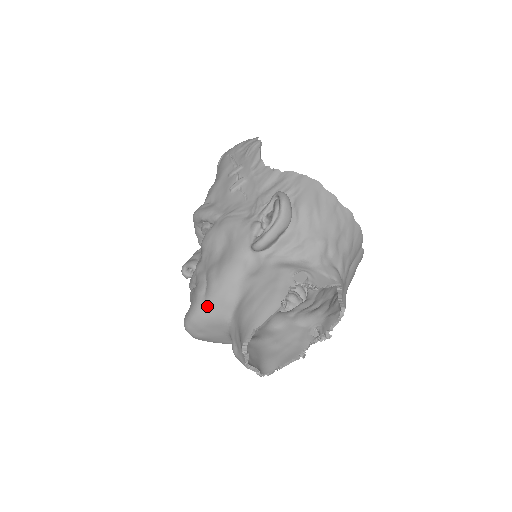
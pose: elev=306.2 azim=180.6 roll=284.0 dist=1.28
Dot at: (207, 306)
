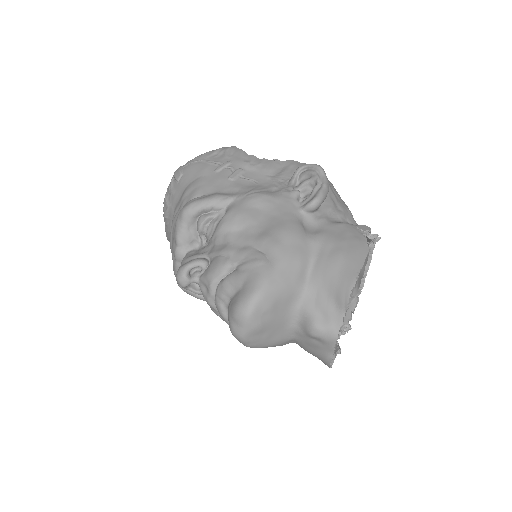
Dot at: (279, 271)
